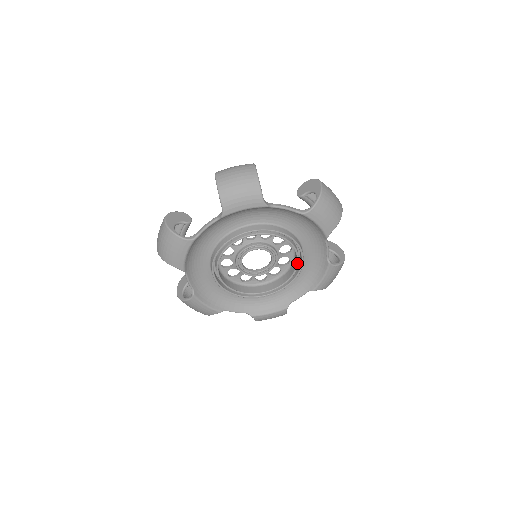
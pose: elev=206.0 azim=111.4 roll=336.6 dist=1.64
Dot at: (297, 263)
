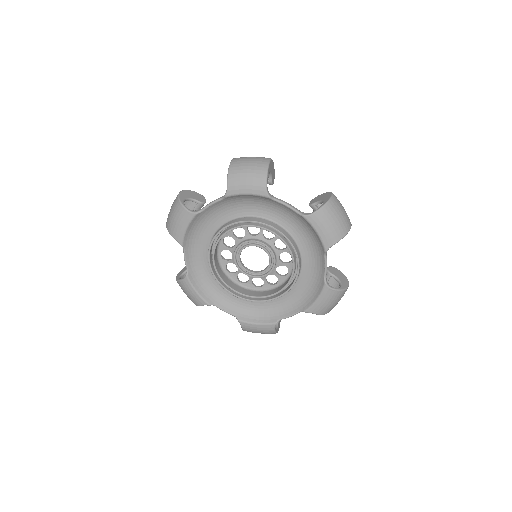
Dot at: (292, 273)
